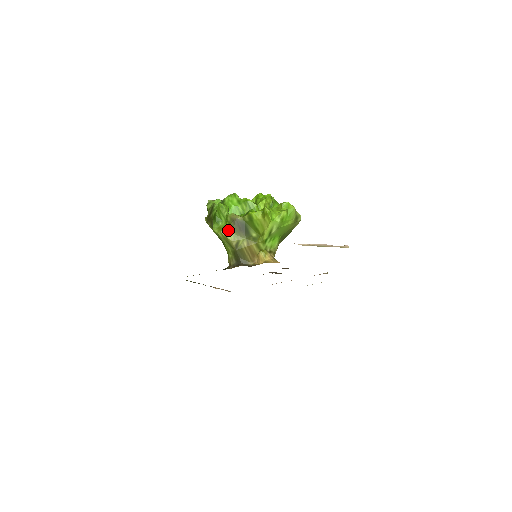
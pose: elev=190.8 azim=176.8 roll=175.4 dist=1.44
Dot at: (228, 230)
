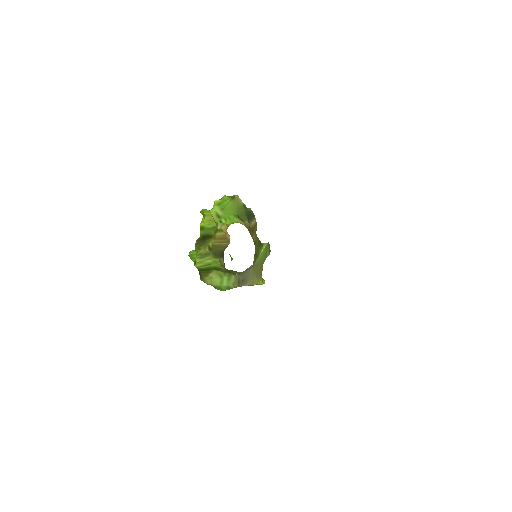
Dot at: (199, 252)
